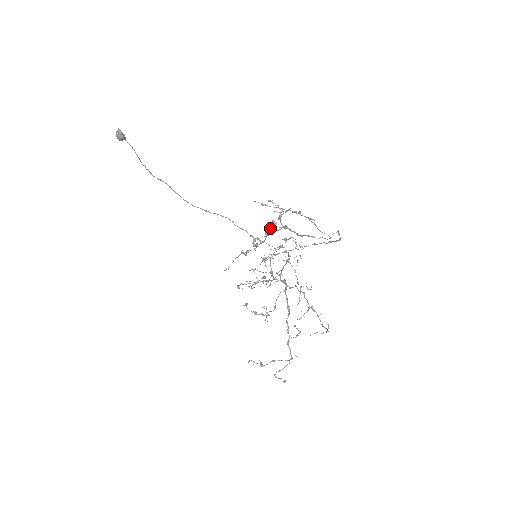
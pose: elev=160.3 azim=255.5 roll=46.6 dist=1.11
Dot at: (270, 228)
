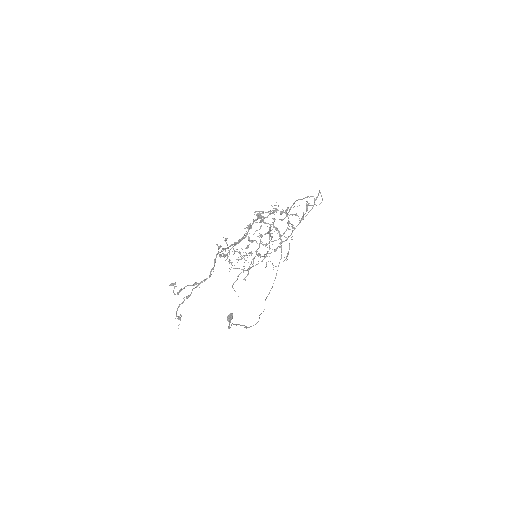
Dot at: (276, 209)
